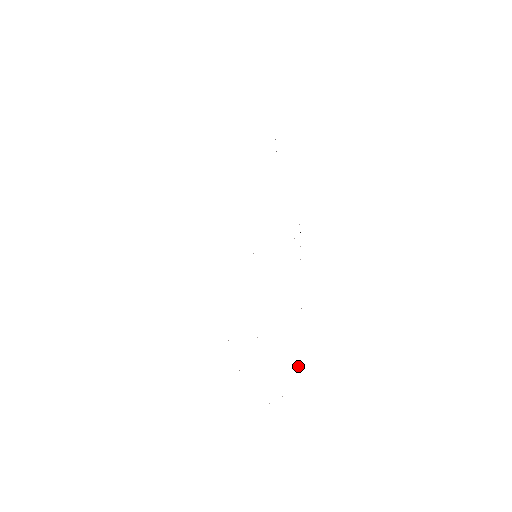
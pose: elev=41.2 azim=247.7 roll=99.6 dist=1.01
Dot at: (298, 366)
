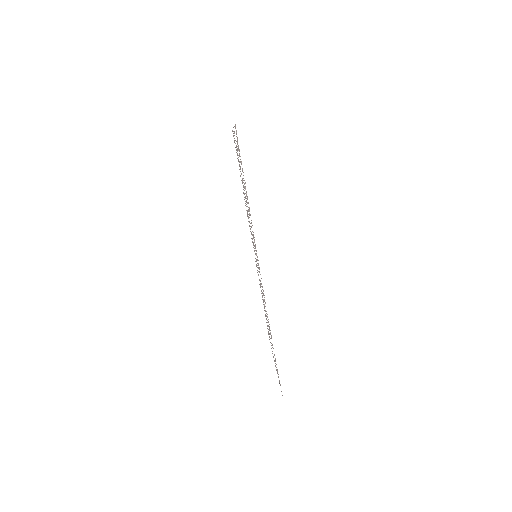
Dot at: occluded
